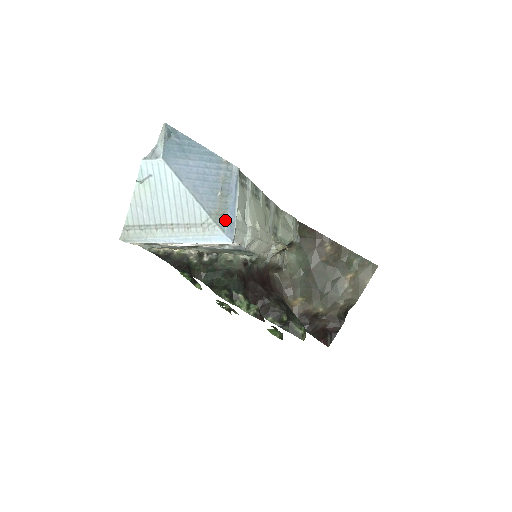
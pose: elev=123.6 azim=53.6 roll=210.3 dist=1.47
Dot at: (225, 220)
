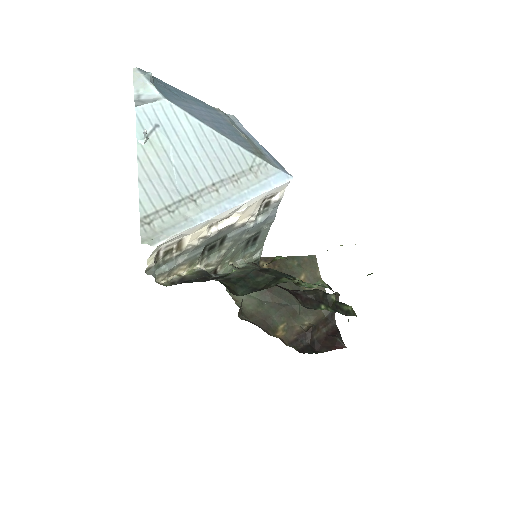
Dot at: (268, 158)
